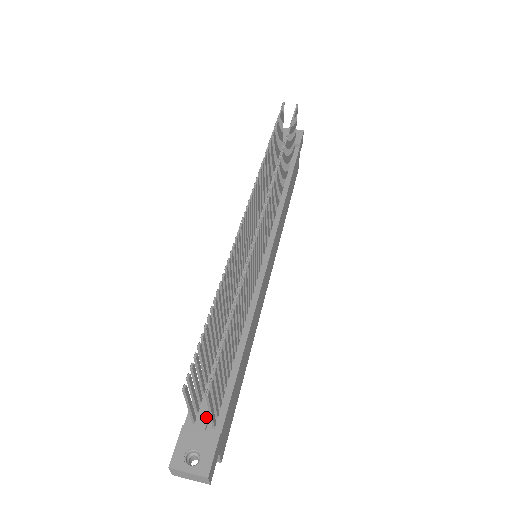
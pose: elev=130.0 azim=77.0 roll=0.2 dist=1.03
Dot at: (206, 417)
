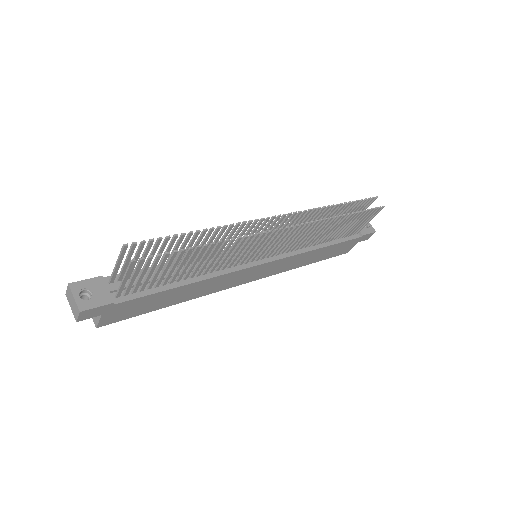
Dot at: occluded
